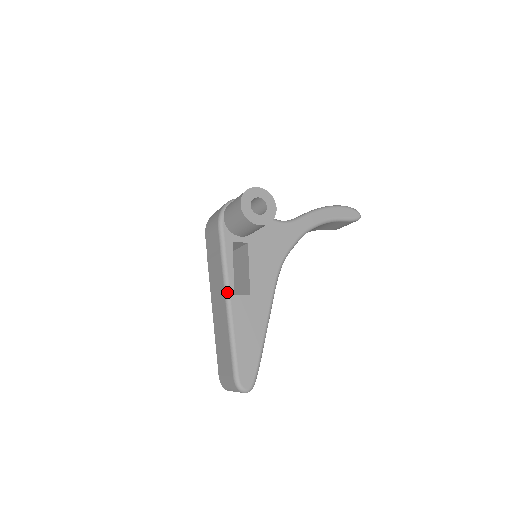
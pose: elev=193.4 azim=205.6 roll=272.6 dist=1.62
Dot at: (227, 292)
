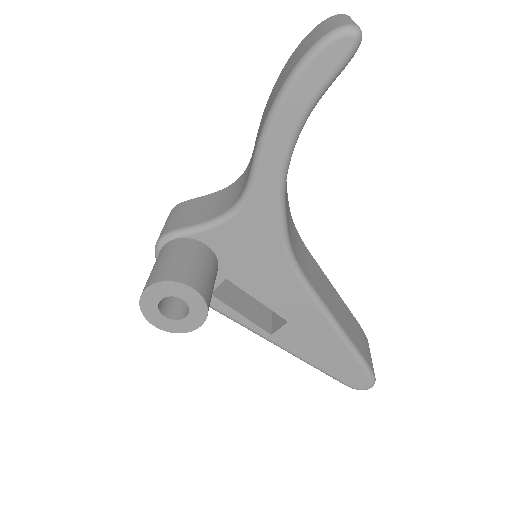
Dot at: occluded
